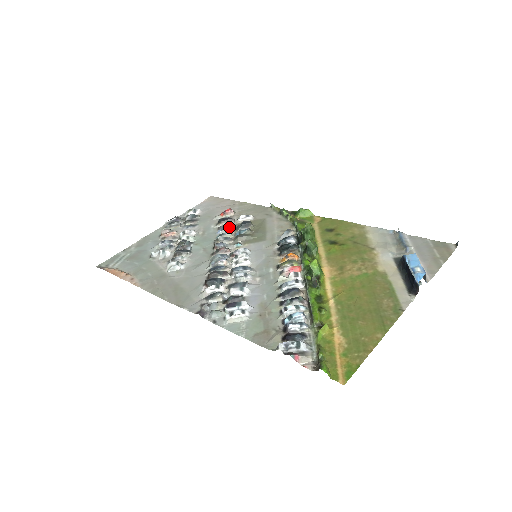
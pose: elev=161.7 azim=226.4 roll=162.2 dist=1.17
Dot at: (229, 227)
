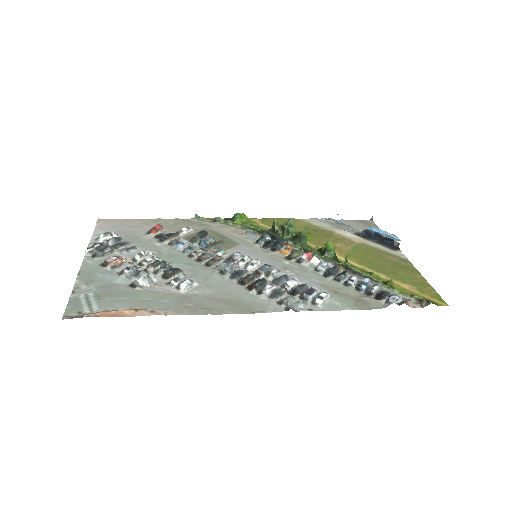
Dot at: (188, 240)
